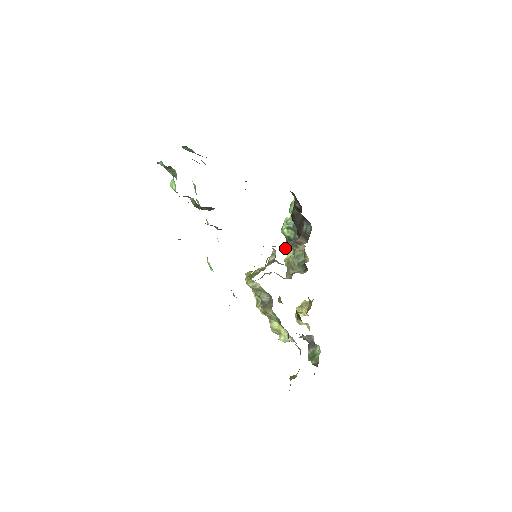
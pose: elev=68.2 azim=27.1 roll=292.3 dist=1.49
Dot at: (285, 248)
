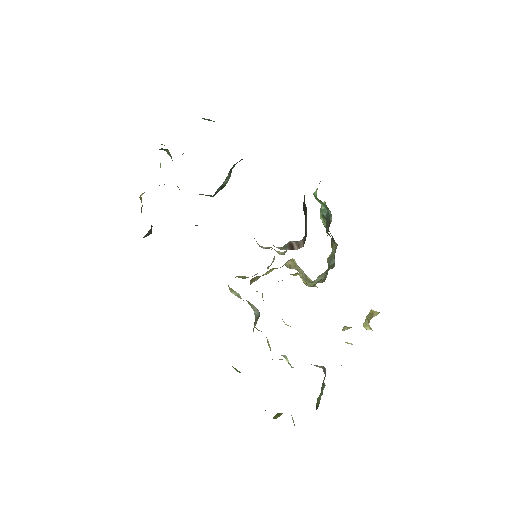
Dot at: occluded
